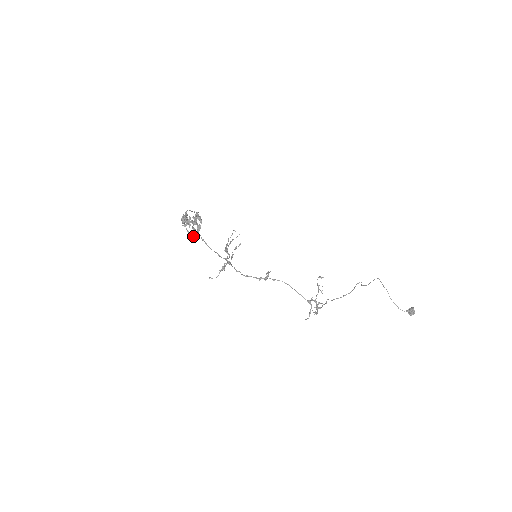
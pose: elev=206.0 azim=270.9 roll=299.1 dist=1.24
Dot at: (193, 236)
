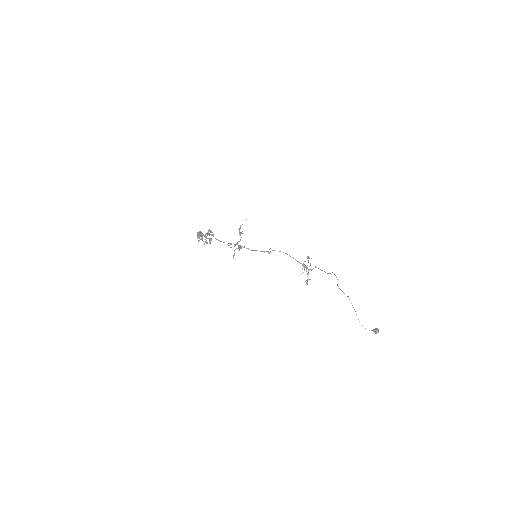
Dot at: (207, 243)
